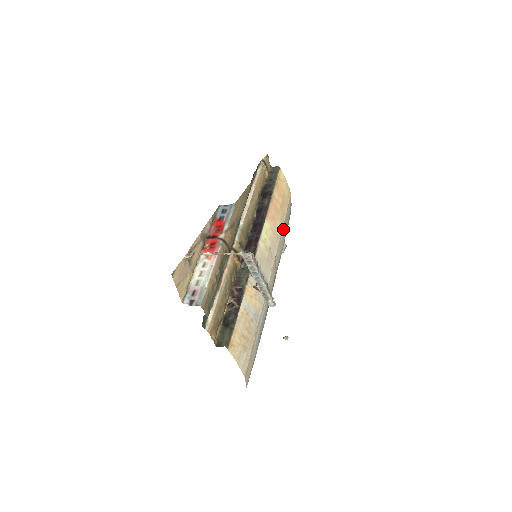
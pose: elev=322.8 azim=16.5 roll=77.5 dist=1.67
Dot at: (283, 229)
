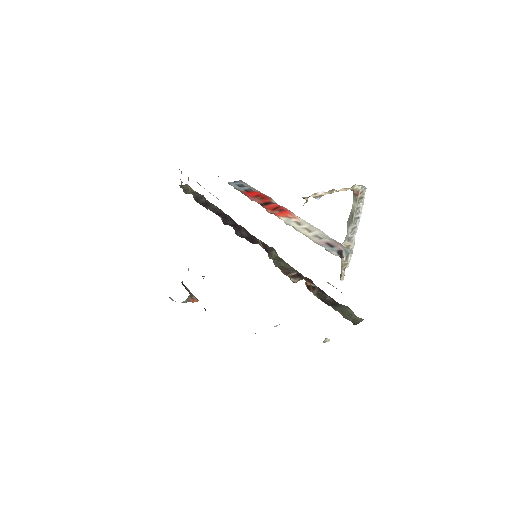
Dot at: occluded
